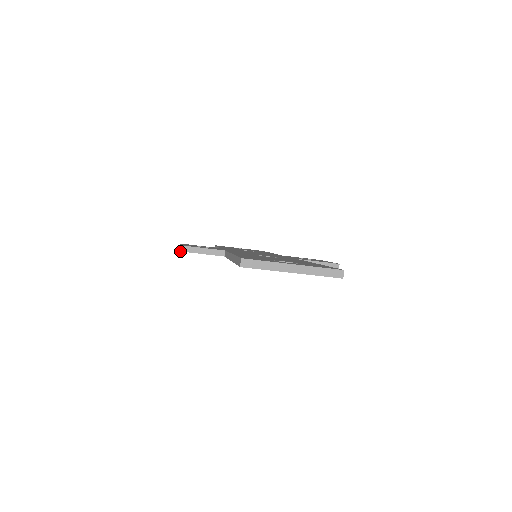
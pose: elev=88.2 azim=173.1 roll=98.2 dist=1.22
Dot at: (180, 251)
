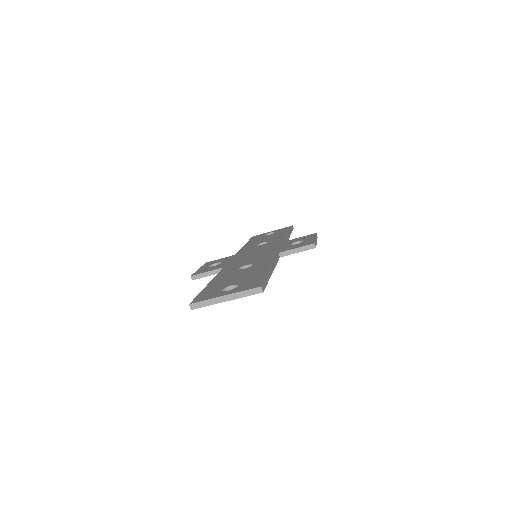
Dot at: occluded
